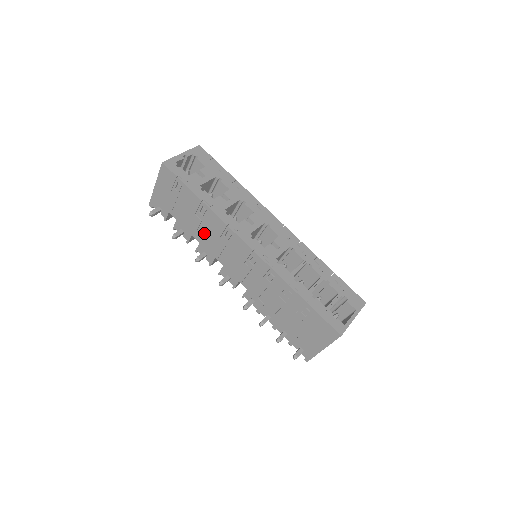
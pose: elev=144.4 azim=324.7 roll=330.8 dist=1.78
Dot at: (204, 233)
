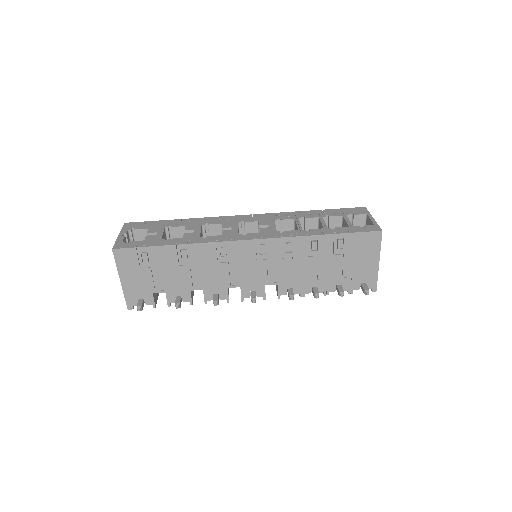
Dot at: (200, 275)
